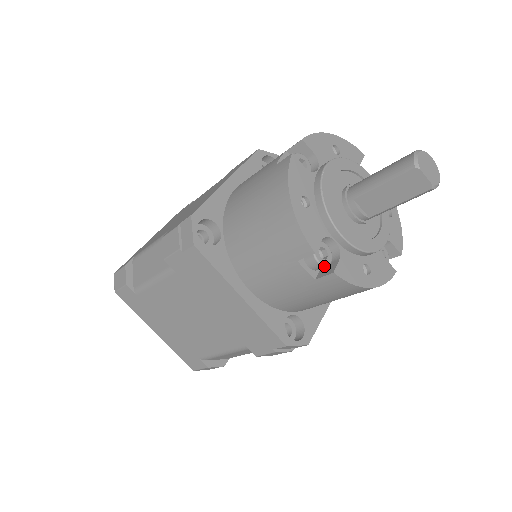
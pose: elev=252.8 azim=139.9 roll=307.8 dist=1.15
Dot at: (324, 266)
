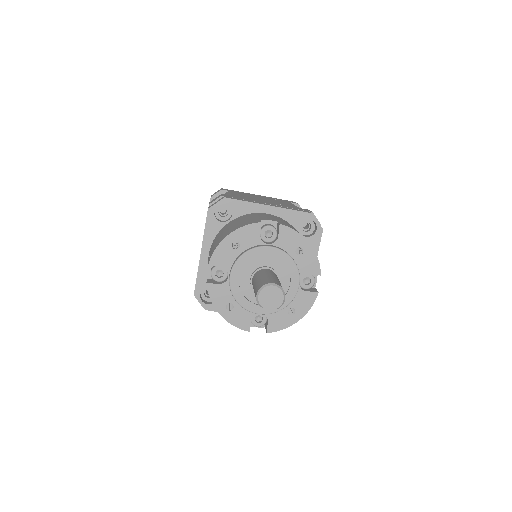
Dot at: occluded
